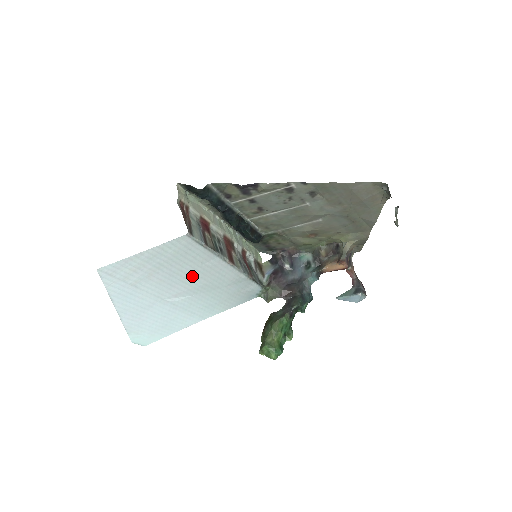
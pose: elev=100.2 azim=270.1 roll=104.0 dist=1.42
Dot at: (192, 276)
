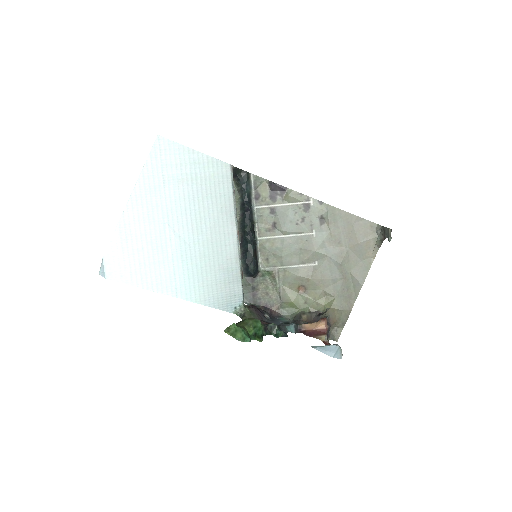
Dot at: (205, 218)
